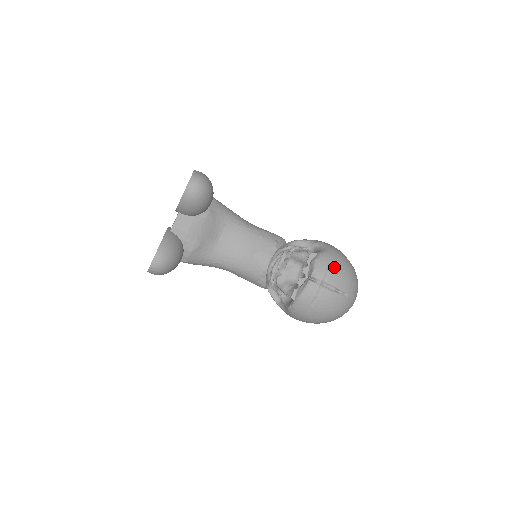
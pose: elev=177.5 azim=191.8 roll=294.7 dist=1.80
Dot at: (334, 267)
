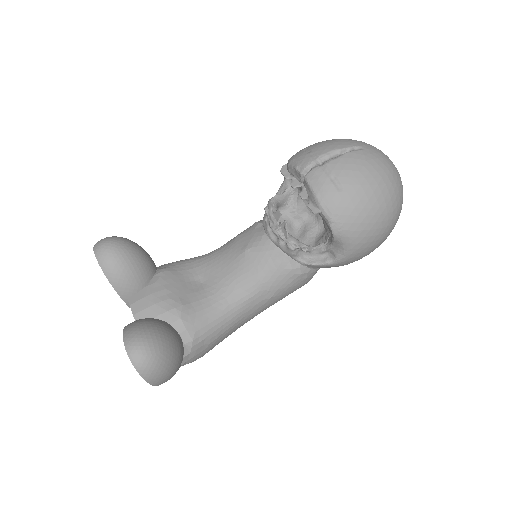
Dot at: (312, 147)
